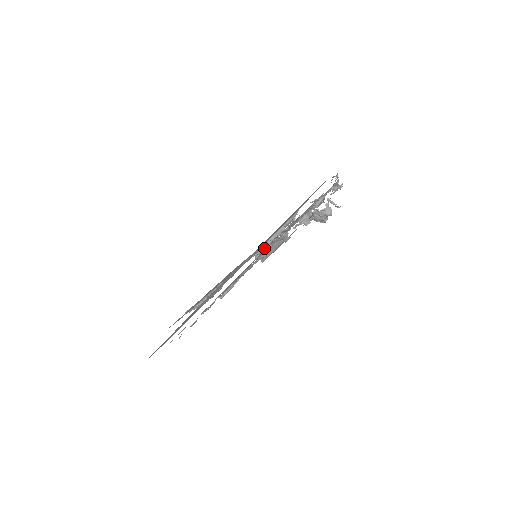
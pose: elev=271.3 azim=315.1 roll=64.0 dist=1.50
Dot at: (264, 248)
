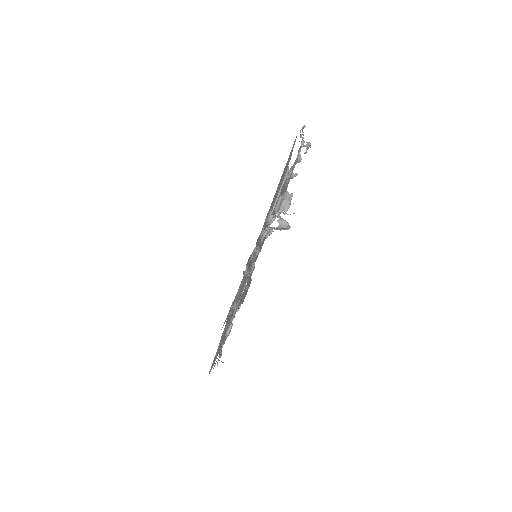
Dot at: occluded
